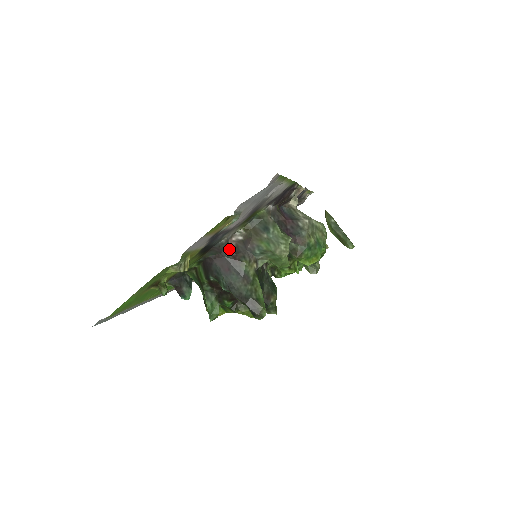
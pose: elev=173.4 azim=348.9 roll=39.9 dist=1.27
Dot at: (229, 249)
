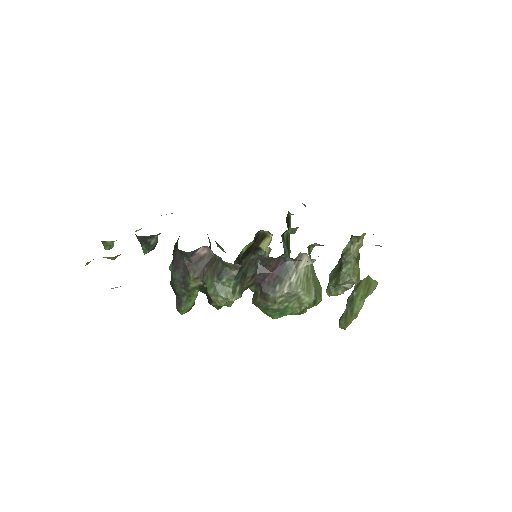
Dot at: (190, 256)
